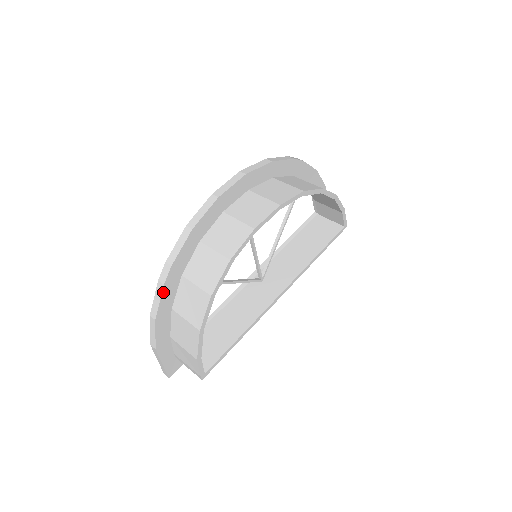
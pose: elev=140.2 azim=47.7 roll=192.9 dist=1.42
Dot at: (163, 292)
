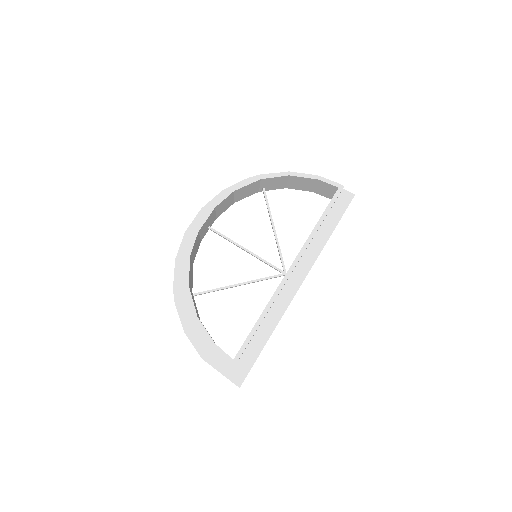
Dot at: (178, 310)
